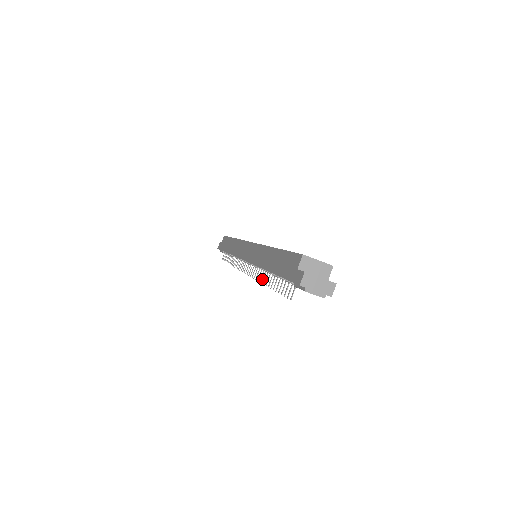
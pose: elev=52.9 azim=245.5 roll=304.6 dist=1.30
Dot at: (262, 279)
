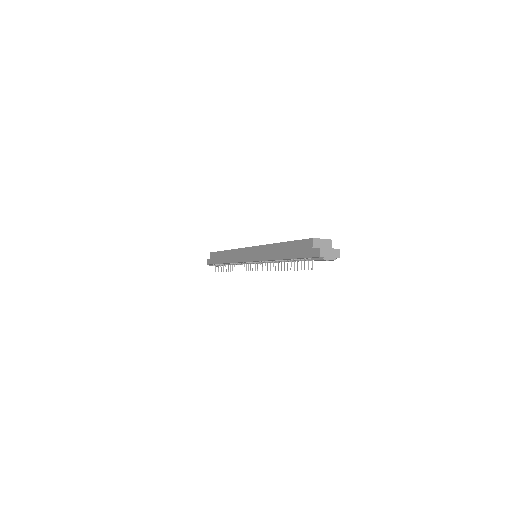
Dot at: (275, 268)
